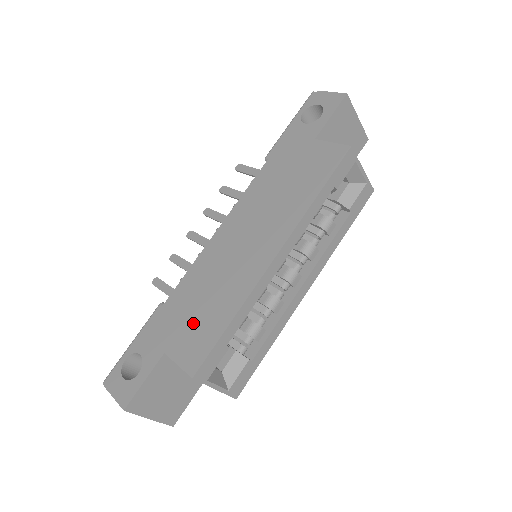
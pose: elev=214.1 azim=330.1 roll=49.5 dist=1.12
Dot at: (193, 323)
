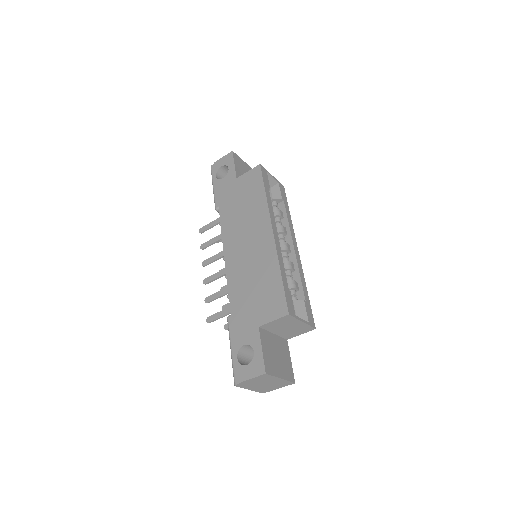
Dot at: (260, 298)
